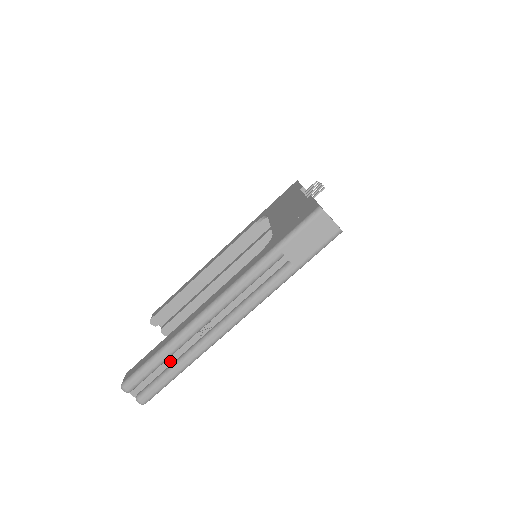
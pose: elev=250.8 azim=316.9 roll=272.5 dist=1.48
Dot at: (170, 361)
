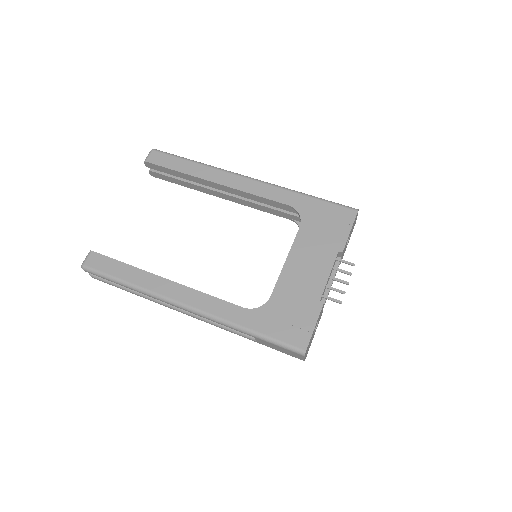
Dot at: occluded
